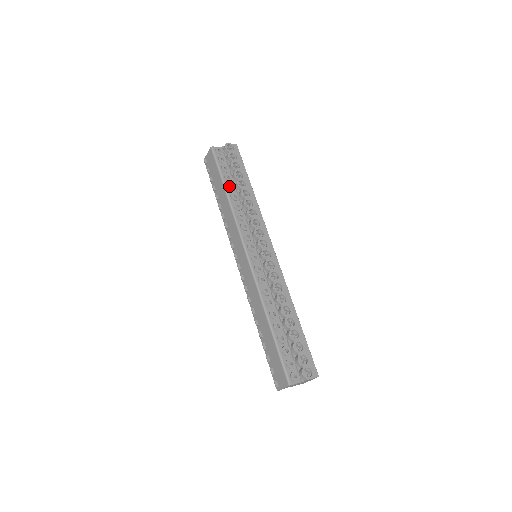
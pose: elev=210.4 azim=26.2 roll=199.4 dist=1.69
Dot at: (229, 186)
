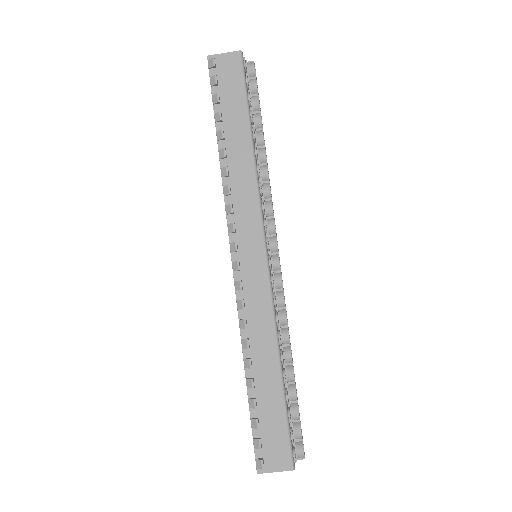
Dot at: (254, 132)
